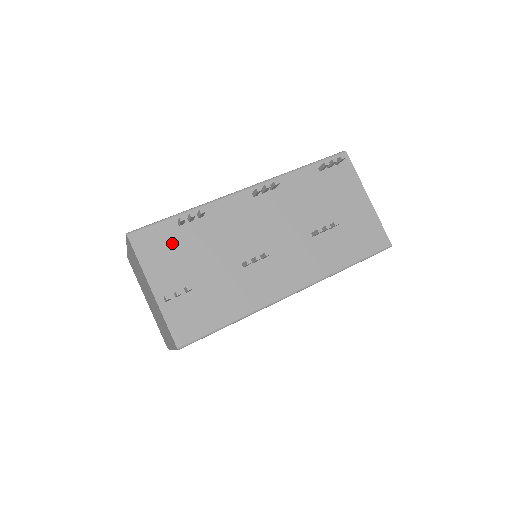
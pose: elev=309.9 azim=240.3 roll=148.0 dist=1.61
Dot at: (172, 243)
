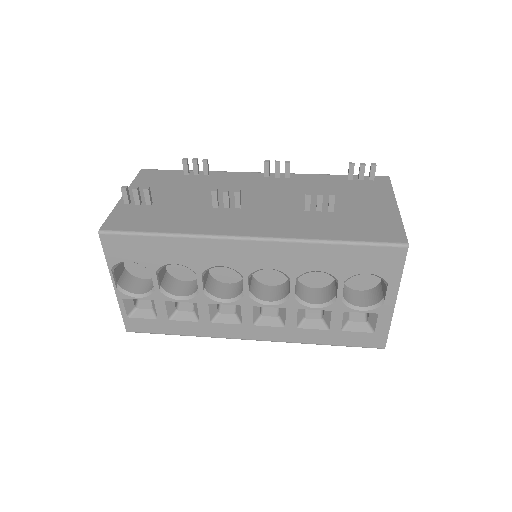
Dot at: (168, 180)
